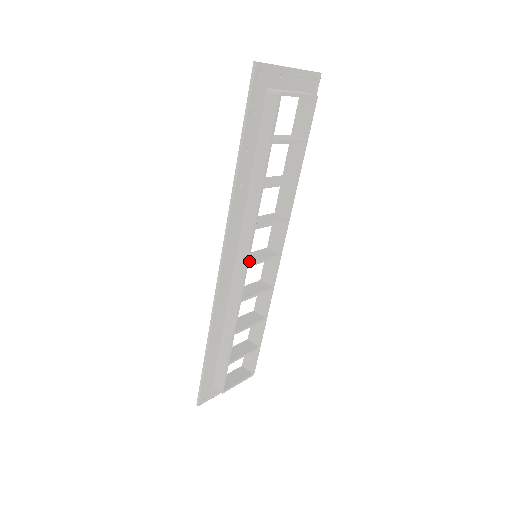
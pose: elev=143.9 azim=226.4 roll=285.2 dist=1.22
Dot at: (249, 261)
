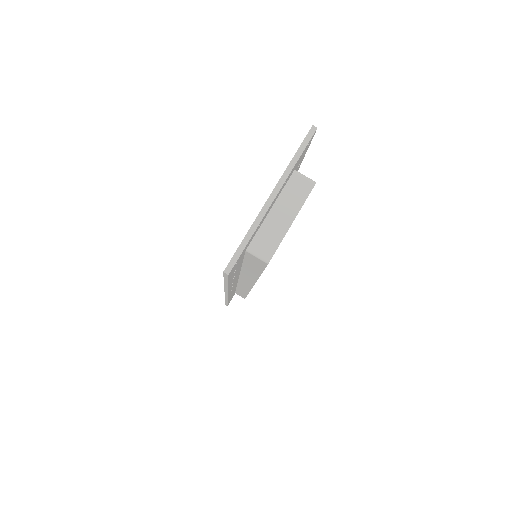
Dot at: occluded
